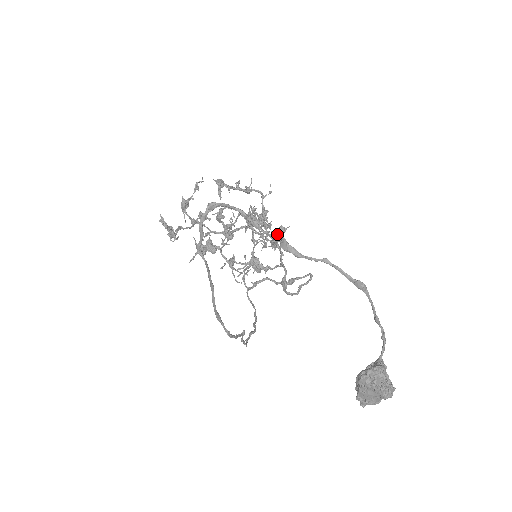
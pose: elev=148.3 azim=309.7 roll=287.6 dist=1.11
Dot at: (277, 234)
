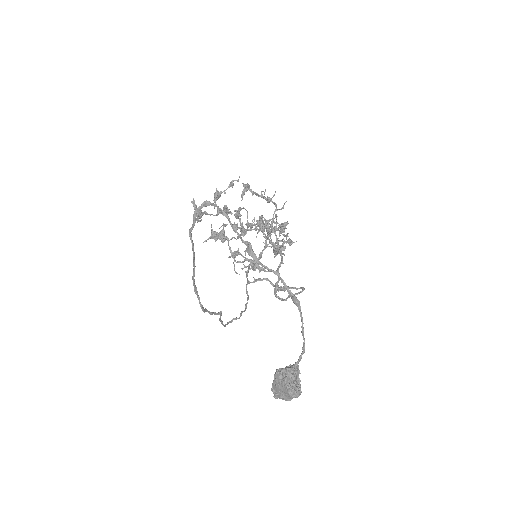
Dot at: (283, 244)
